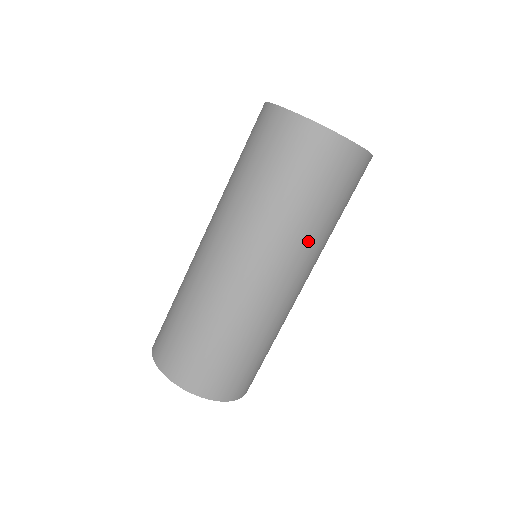
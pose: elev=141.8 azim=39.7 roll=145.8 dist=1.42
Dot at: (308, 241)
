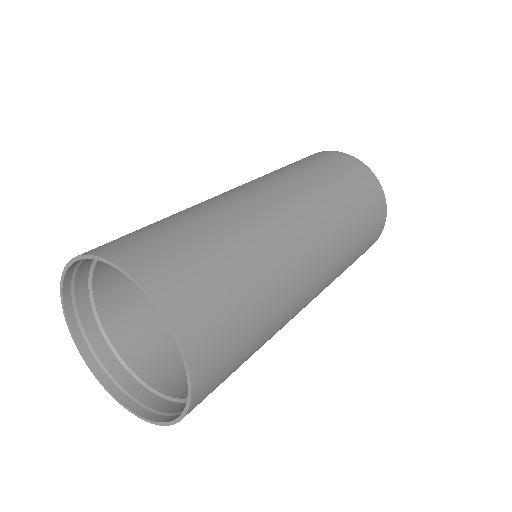
Dot at: (341, 231)
